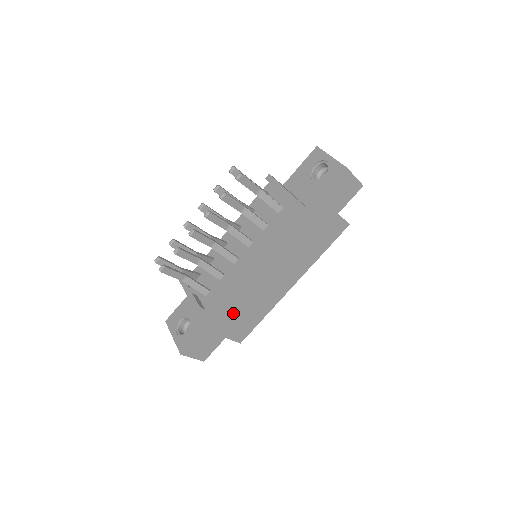
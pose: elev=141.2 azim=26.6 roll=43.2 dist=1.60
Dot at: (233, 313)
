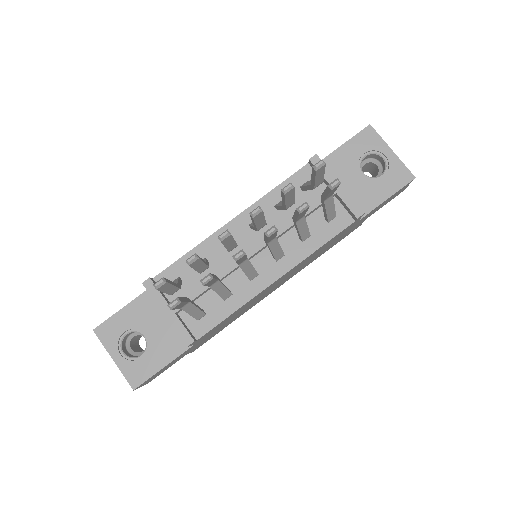
Dot at: (214, 331)
